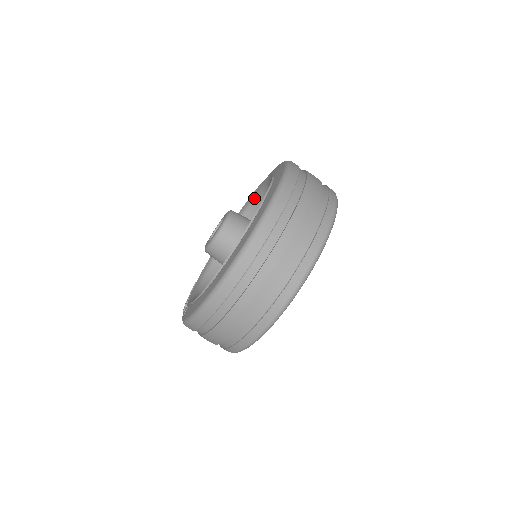
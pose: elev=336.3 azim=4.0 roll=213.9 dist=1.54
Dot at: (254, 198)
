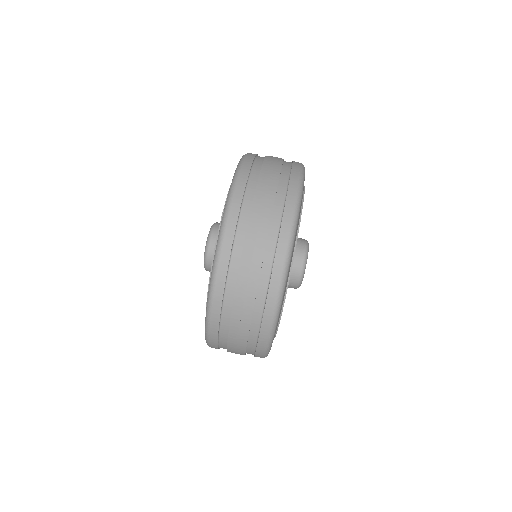
Dot at: occluded
